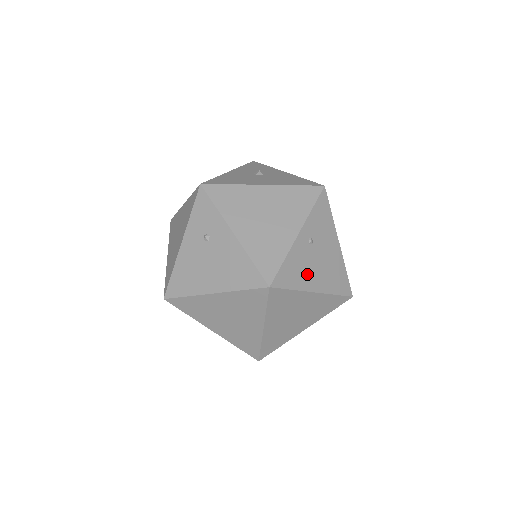
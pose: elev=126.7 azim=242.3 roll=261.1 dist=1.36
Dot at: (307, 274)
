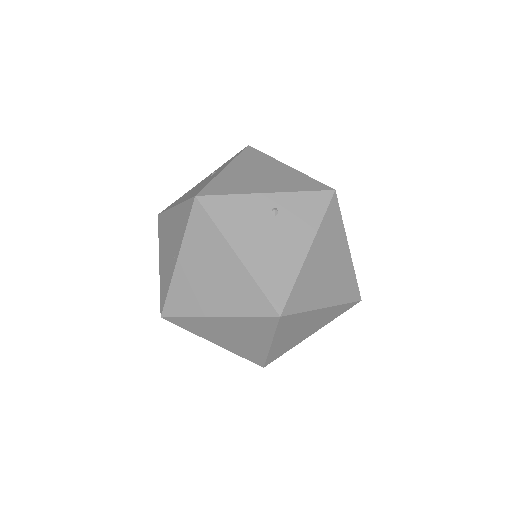
Dot at: (244, 231)
